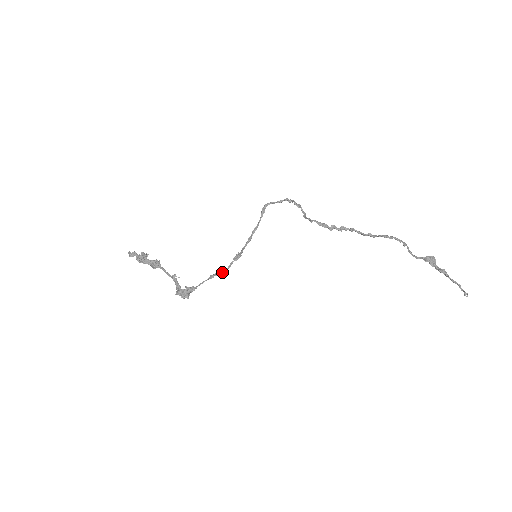
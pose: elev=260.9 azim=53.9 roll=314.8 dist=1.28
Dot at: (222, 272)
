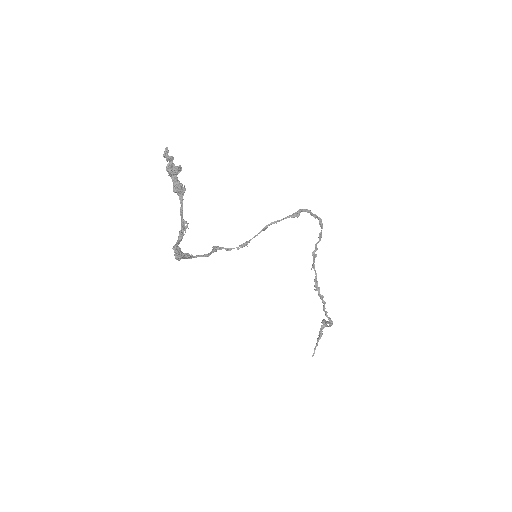
Dot at: (222, 248)
